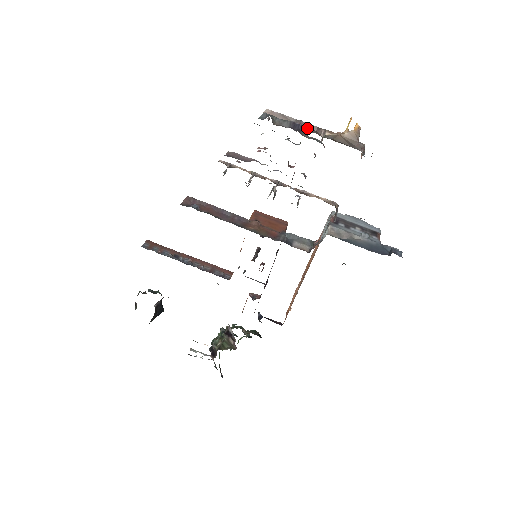
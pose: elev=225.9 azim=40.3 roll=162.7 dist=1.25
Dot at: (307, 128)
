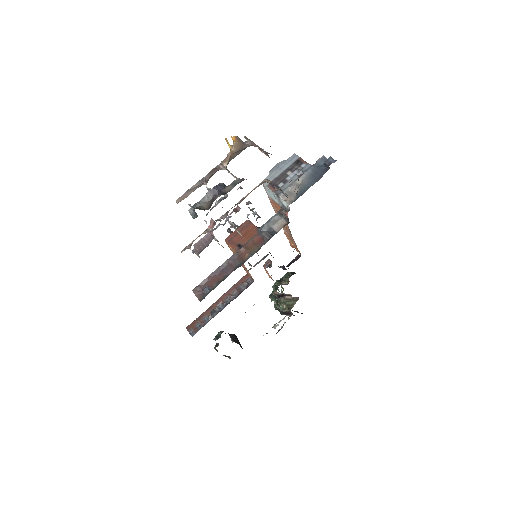
Dot at: (210, 177)
